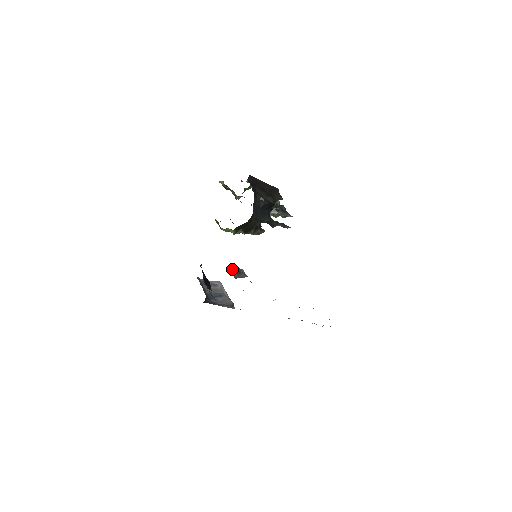
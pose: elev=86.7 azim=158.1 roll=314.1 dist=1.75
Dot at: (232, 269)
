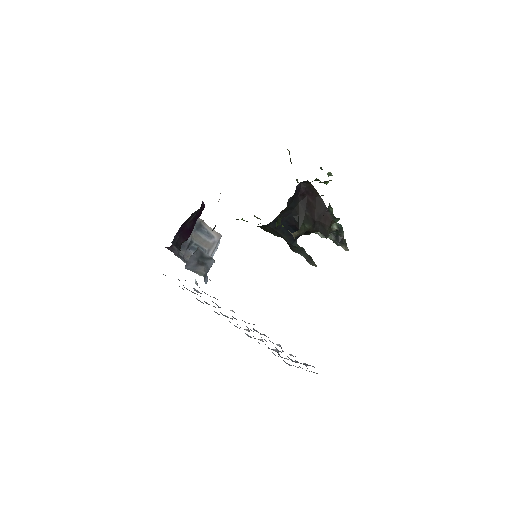
Dot at: (197, 254)
